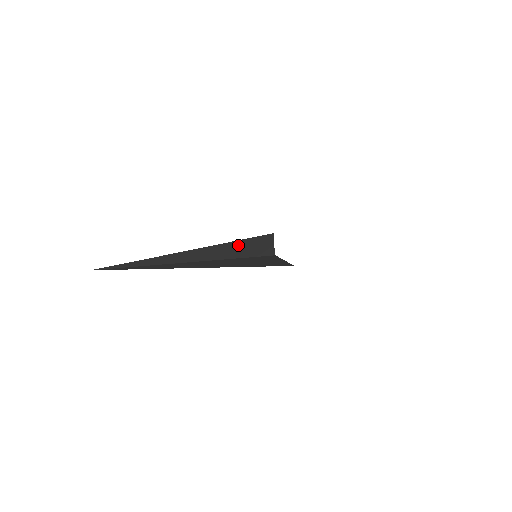
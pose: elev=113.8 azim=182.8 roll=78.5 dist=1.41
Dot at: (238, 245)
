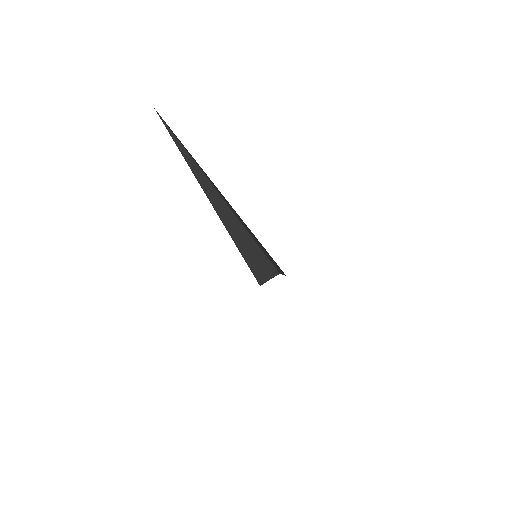
Dot at: (254, 249)
